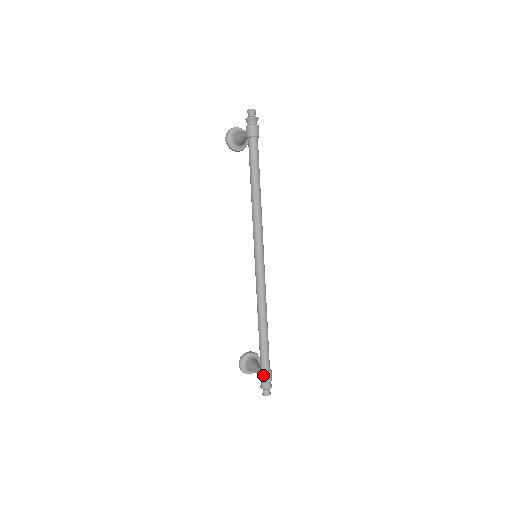
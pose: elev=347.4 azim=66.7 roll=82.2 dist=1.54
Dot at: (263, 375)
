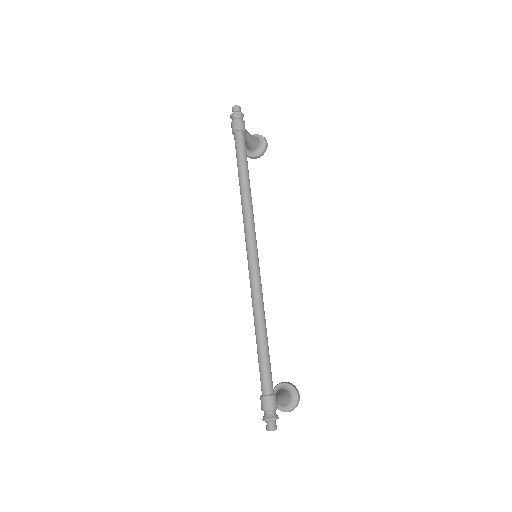
Dot at: (261, 400)
